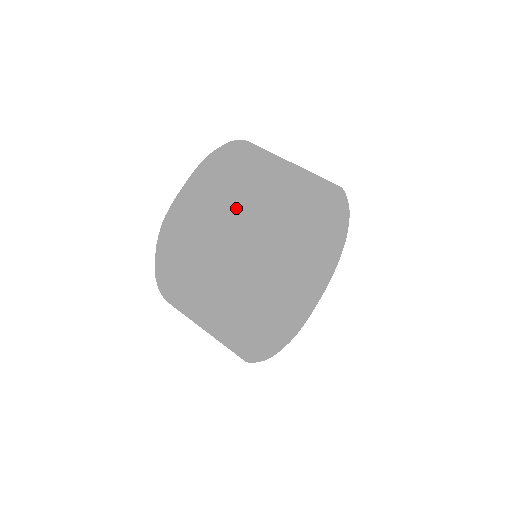
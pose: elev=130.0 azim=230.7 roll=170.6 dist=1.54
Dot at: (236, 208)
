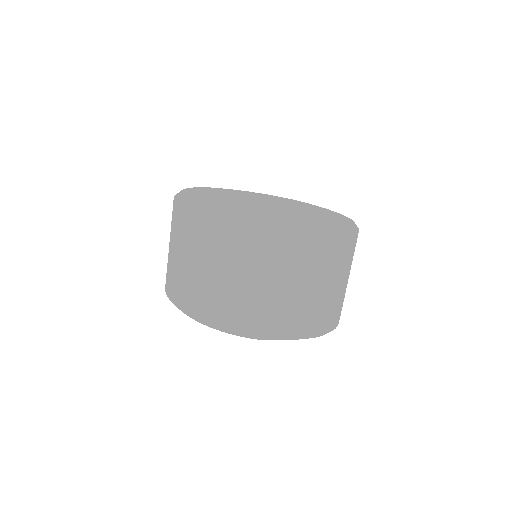
Dot at: (311, 291)
